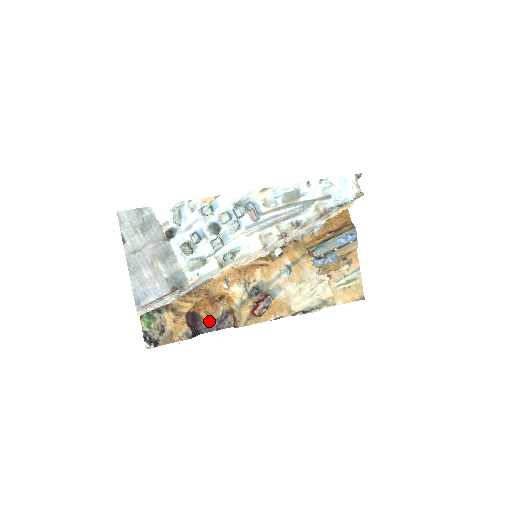
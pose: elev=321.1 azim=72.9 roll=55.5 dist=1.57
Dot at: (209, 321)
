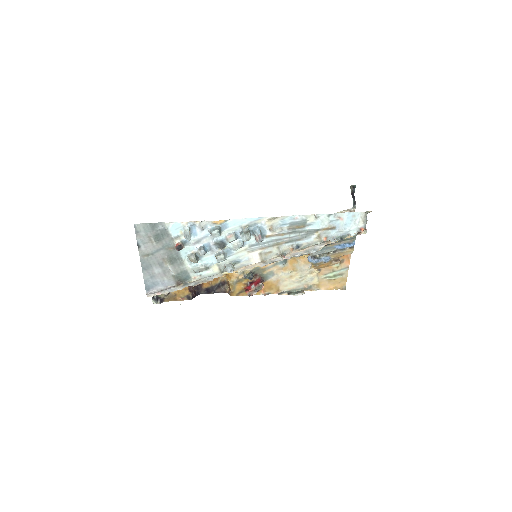
Dot at: (208, 286)
